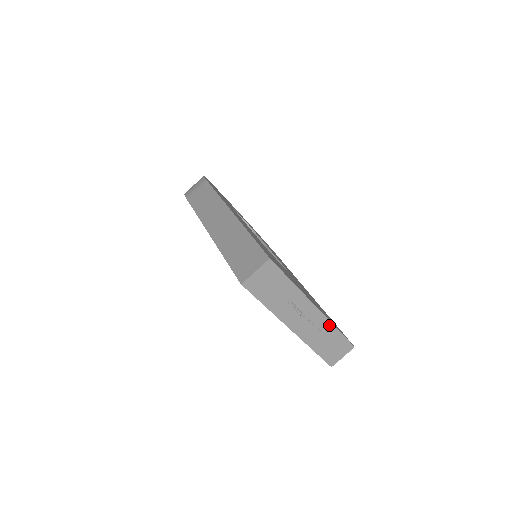
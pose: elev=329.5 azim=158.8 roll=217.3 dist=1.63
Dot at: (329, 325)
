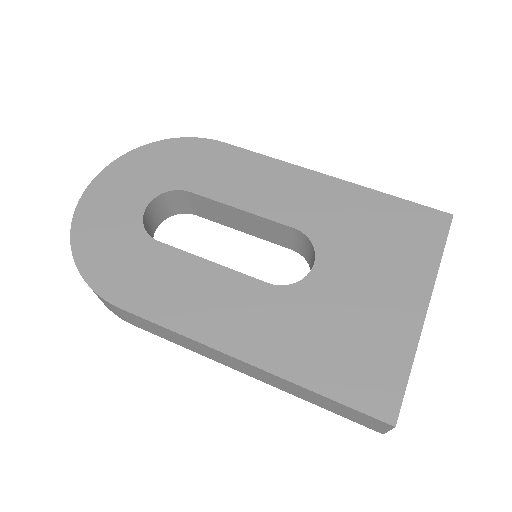
Dot at: (436, 274)
